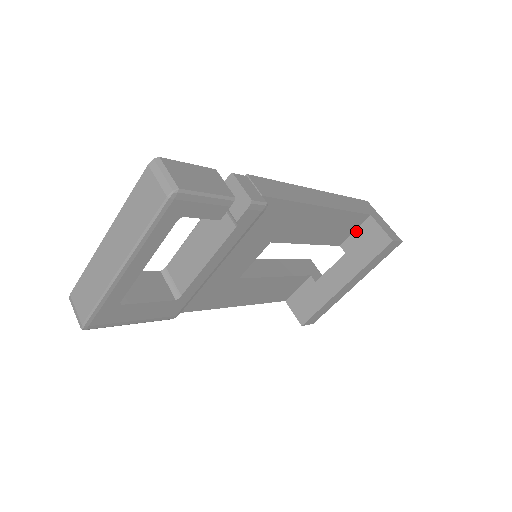
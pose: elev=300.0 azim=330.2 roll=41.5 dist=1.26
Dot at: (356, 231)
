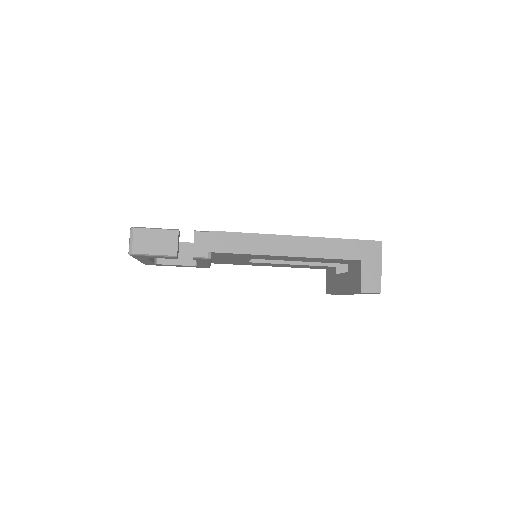
Dot at: (354, 263)
